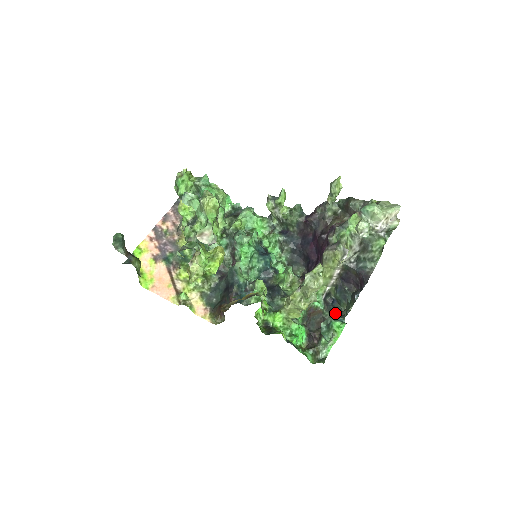
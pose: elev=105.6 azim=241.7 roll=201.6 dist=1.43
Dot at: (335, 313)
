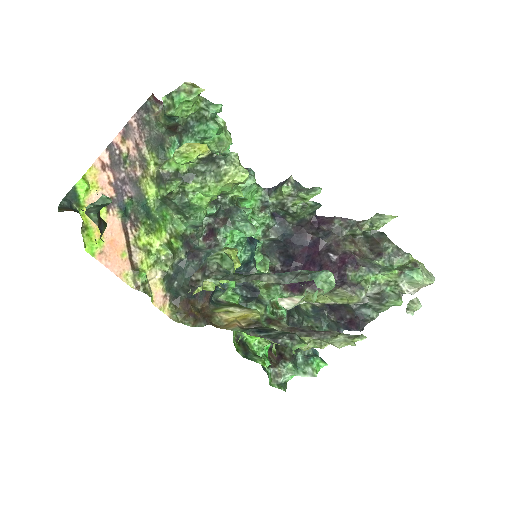
Dot at: (290, 319)
